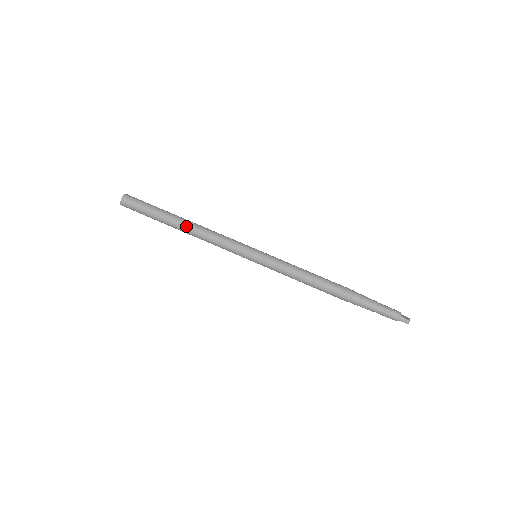
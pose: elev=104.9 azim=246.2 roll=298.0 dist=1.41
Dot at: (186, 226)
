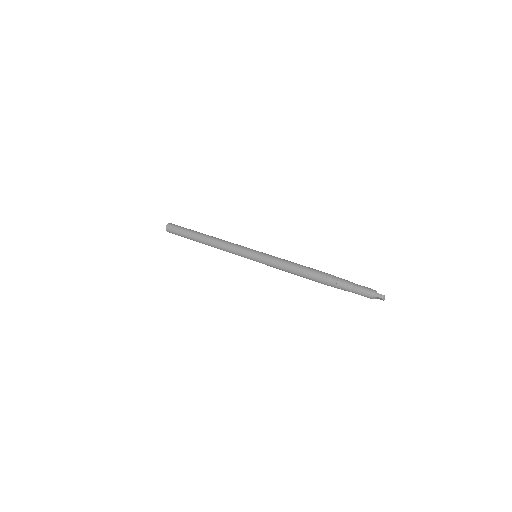
Dot at: (207, 237)
